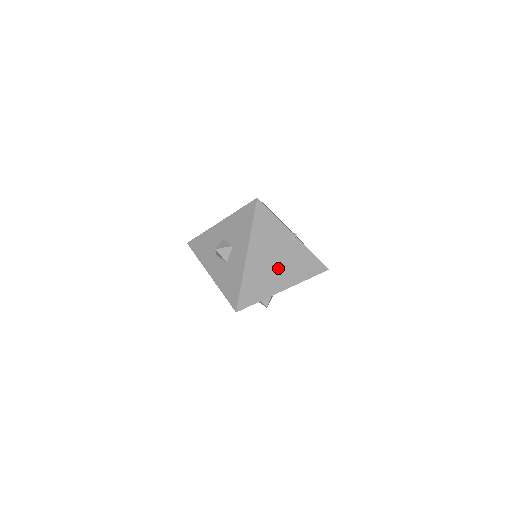
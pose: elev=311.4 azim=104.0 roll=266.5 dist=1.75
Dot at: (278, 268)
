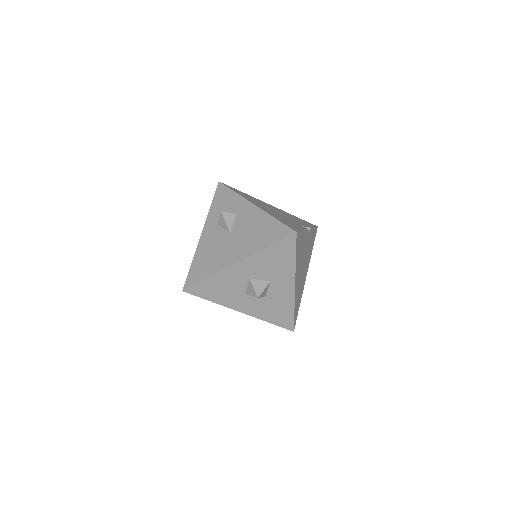
Dot at: (304, 267)
